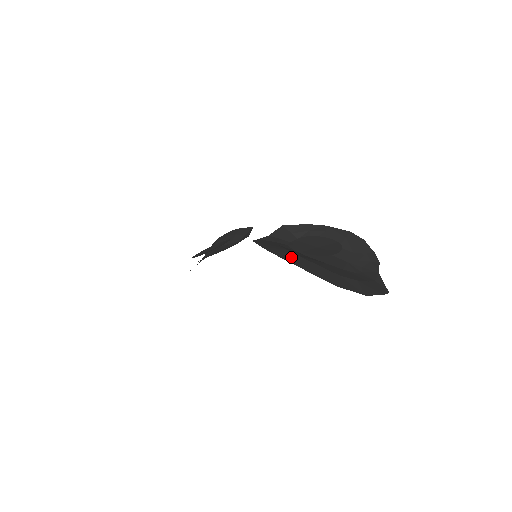
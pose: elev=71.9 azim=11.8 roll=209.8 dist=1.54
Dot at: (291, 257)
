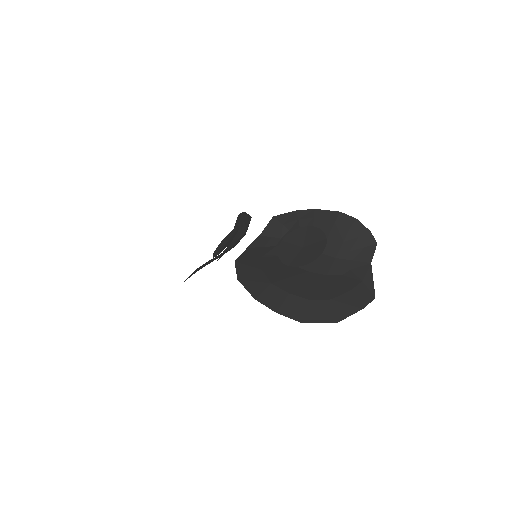
Dot at: (261, 289)
